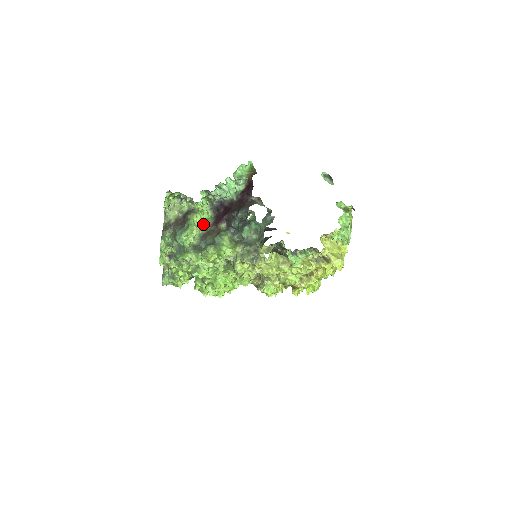
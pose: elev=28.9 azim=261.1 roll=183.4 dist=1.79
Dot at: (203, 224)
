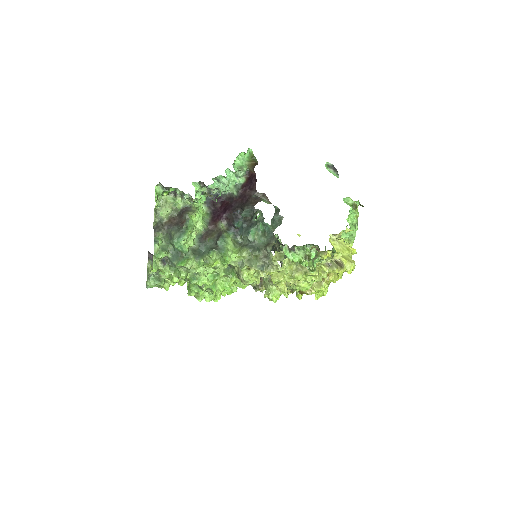
Dot at: occluded
